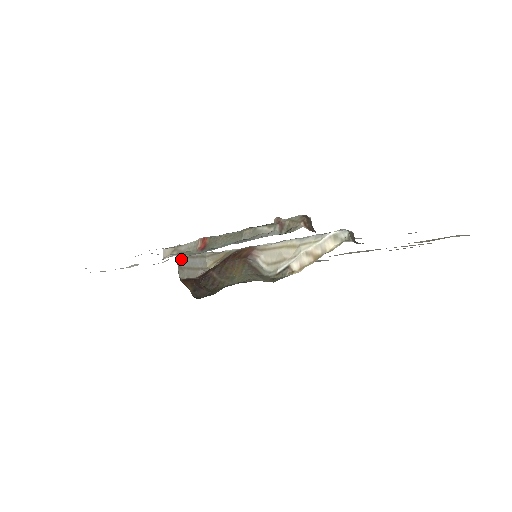
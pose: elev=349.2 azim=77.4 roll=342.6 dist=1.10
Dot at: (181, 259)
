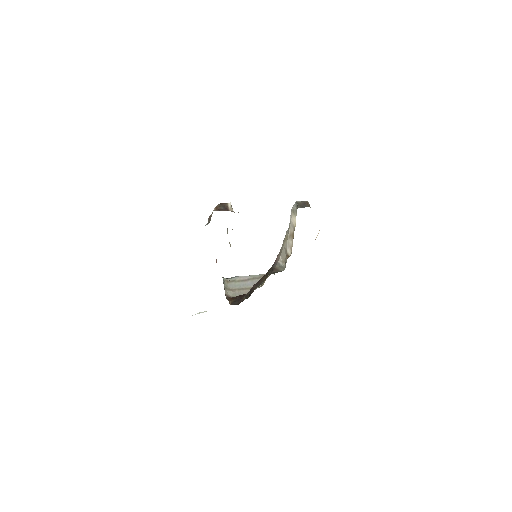
Dot at: (231, 284)
